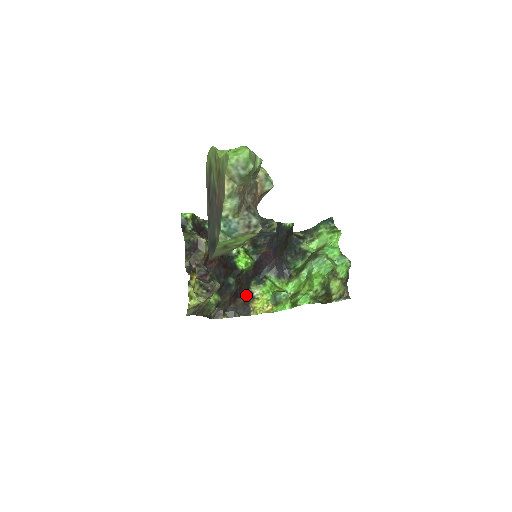
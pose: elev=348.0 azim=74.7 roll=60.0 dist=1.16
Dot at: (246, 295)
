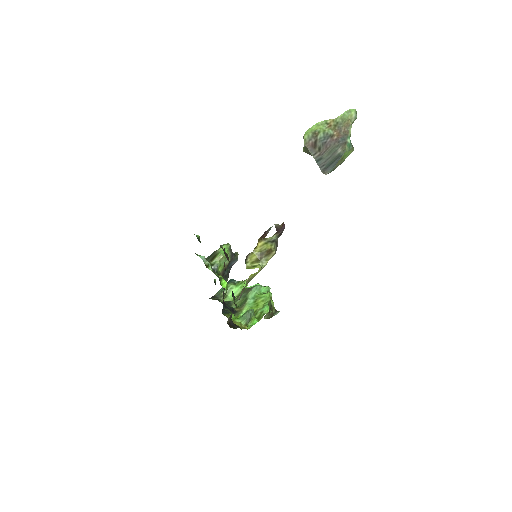
Dot at: occluded
